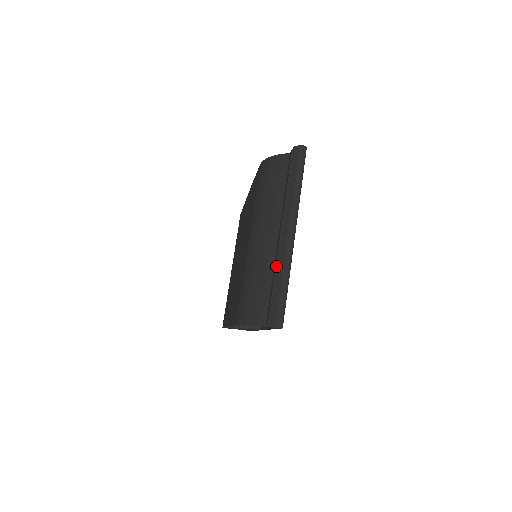
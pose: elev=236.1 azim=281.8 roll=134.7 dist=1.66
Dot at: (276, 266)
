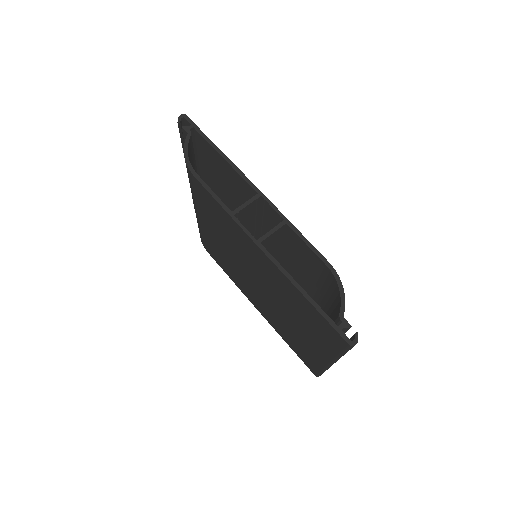
Dot at: occluded
